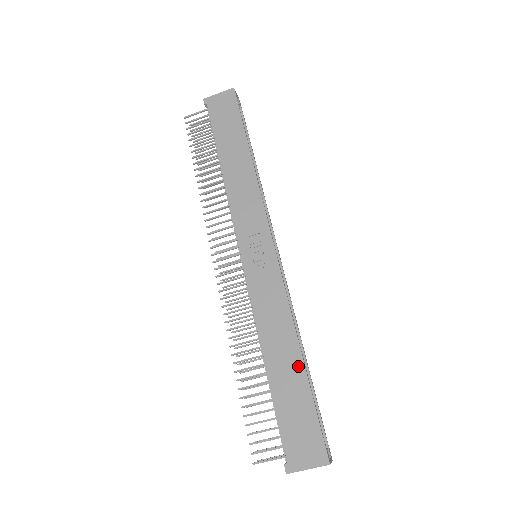
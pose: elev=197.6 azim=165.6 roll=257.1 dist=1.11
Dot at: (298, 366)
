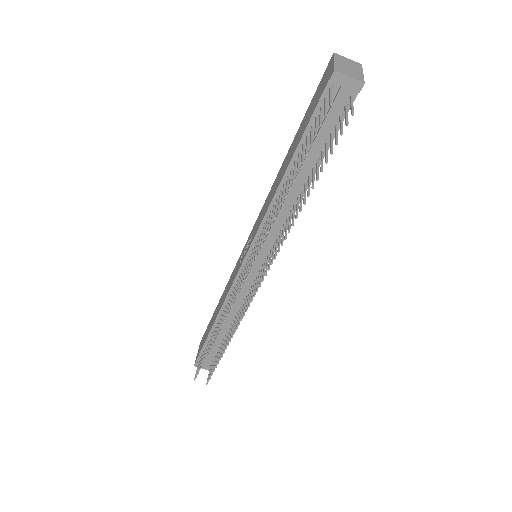
Dot at: (290, 148)
